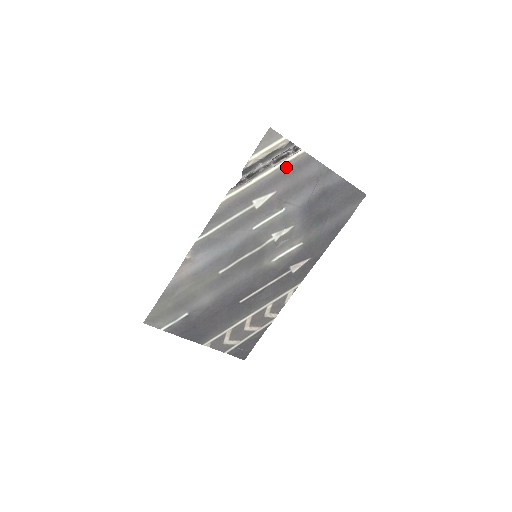
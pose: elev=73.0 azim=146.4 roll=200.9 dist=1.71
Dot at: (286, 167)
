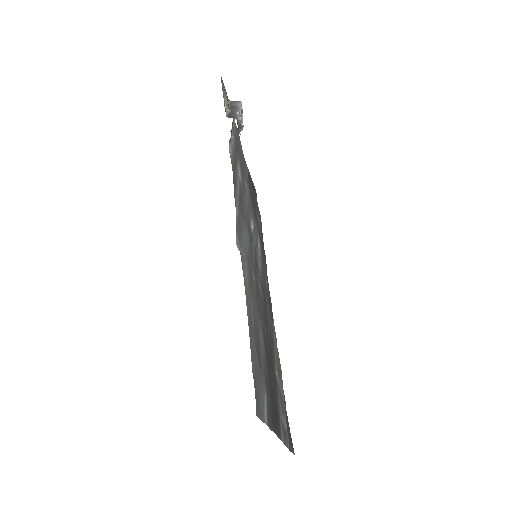
Dot at: (234, 134)
